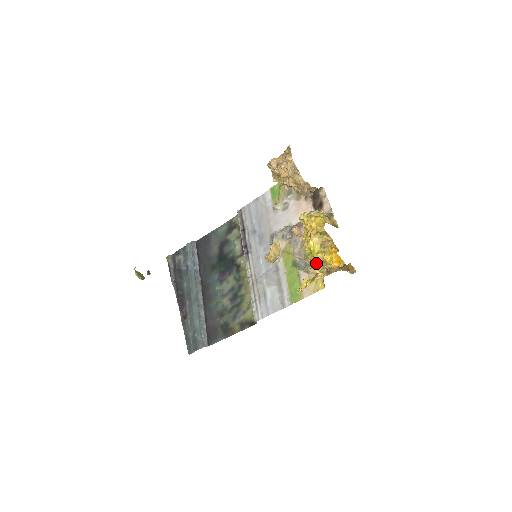
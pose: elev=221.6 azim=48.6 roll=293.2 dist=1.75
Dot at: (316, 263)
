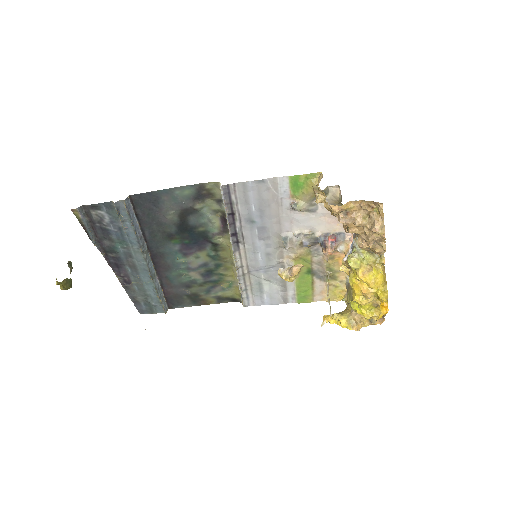
Dot at: occluded
